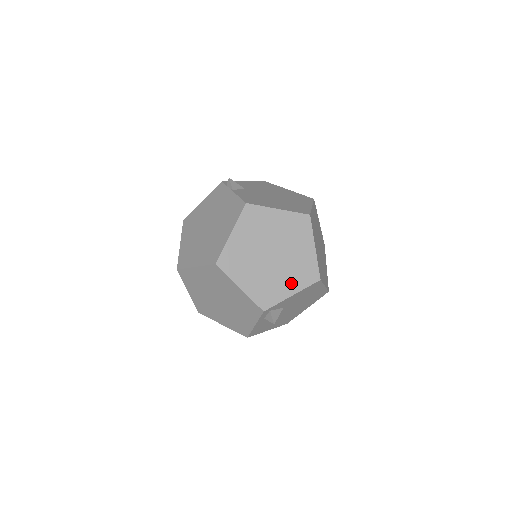
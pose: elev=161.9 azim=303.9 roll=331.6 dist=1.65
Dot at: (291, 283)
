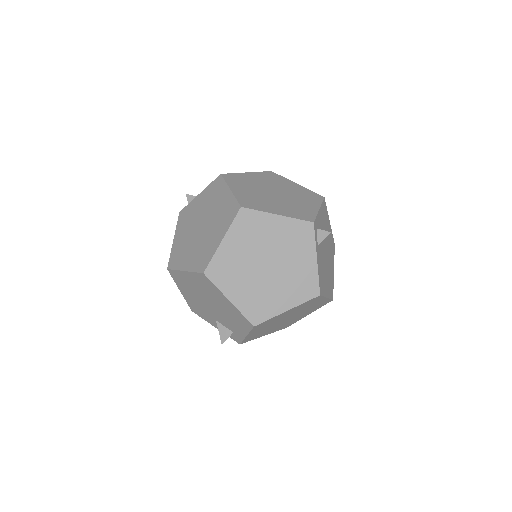
Dot at: (309, 203)
